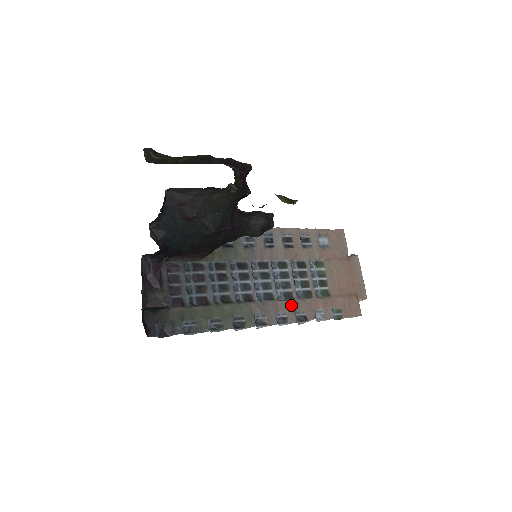
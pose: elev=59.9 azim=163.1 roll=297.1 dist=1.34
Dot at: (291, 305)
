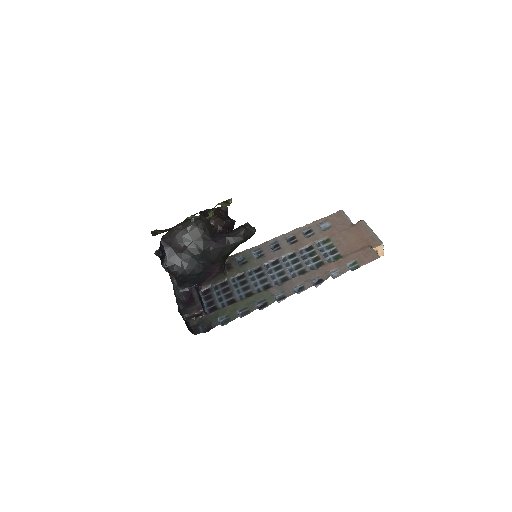
Dot at: (305, 277)
